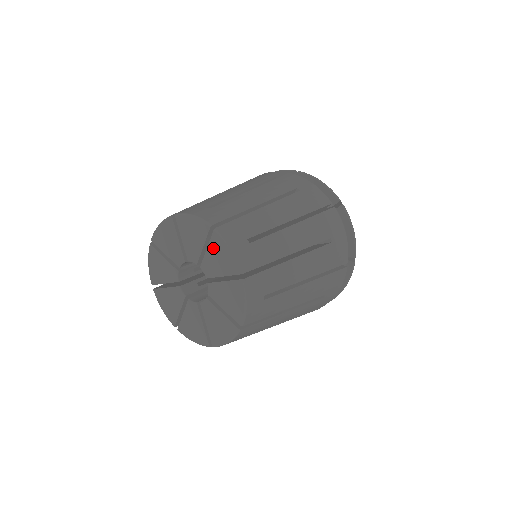
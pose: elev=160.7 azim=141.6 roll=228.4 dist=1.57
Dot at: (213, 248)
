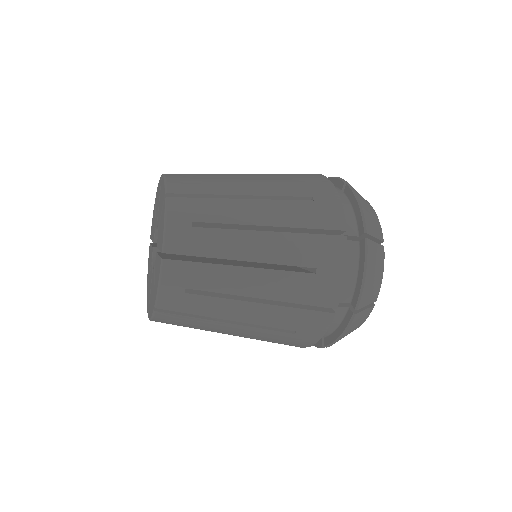
Dot at: (156, 202)
